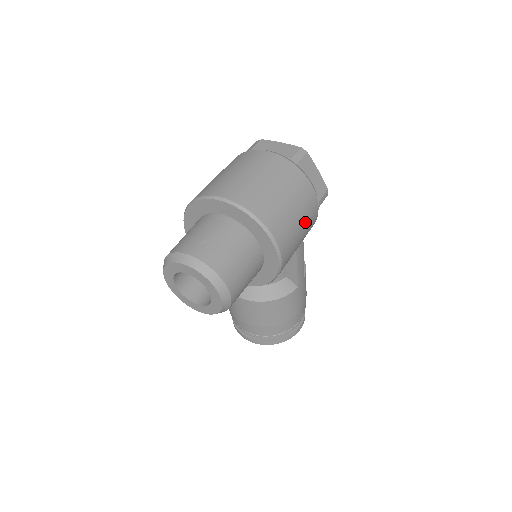
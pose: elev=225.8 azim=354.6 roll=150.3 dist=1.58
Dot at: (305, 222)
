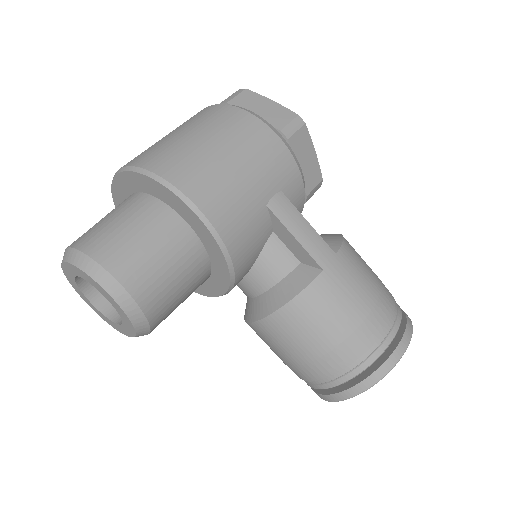
Dot at: (247, 156)
